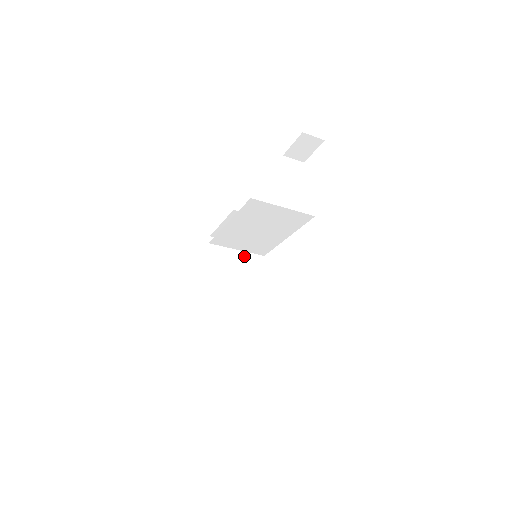
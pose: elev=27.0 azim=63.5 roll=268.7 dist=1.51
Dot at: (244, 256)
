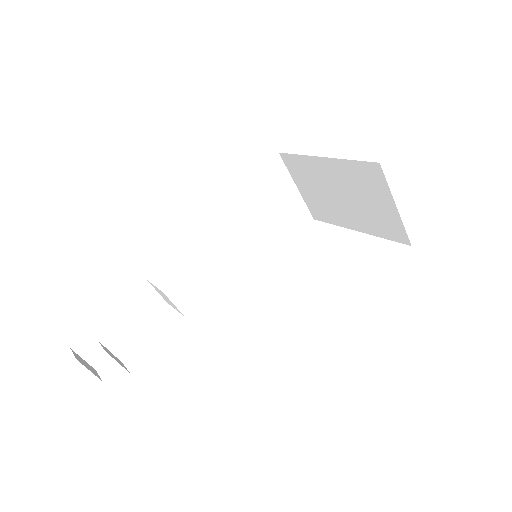
Dot at: occluded
